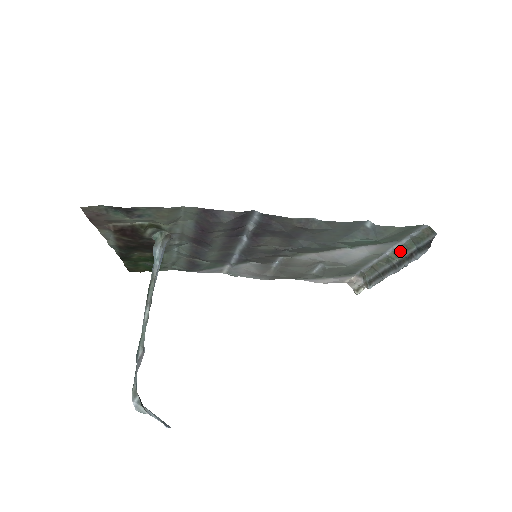
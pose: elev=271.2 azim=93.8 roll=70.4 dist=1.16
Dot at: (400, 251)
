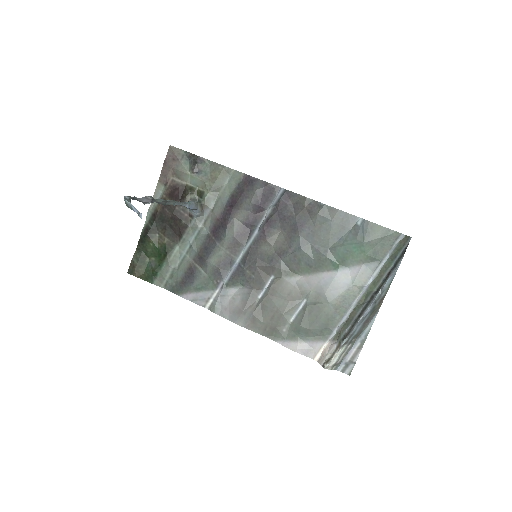
Dot at: (379, 277)
